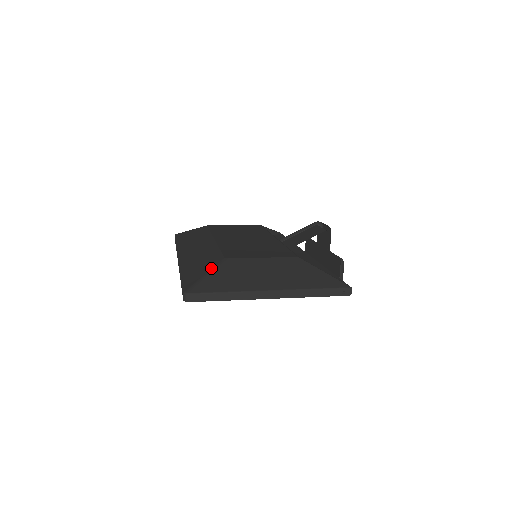
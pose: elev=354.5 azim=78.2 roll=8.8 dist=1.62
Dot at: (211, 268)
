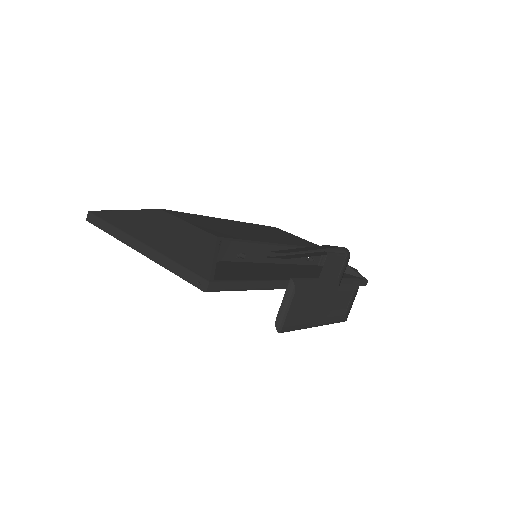
Dot at: occluded
